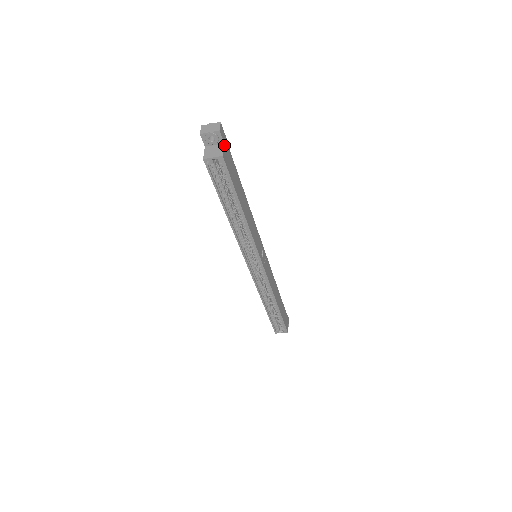
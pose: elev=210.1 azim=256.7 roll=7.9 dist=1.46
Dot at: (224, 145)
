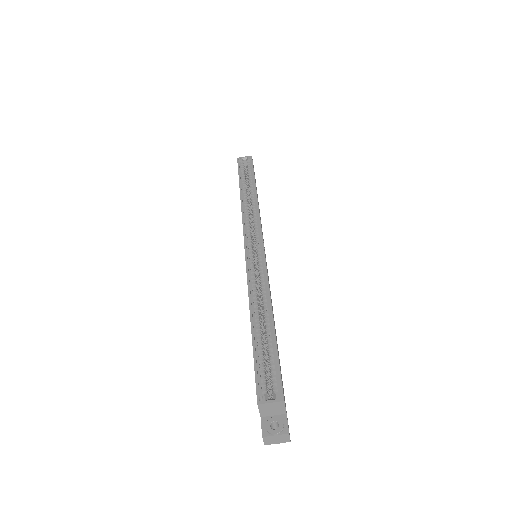
Dot at: occluded
